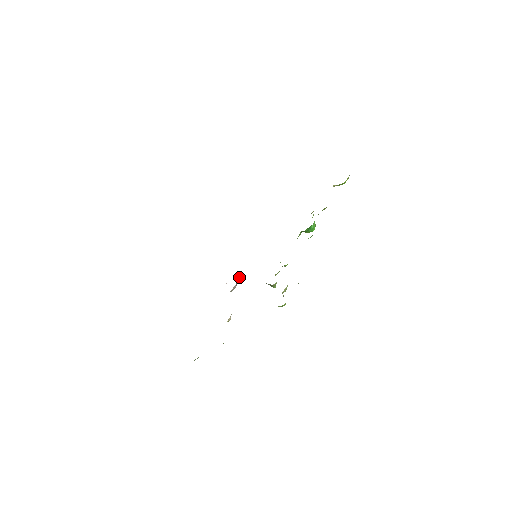
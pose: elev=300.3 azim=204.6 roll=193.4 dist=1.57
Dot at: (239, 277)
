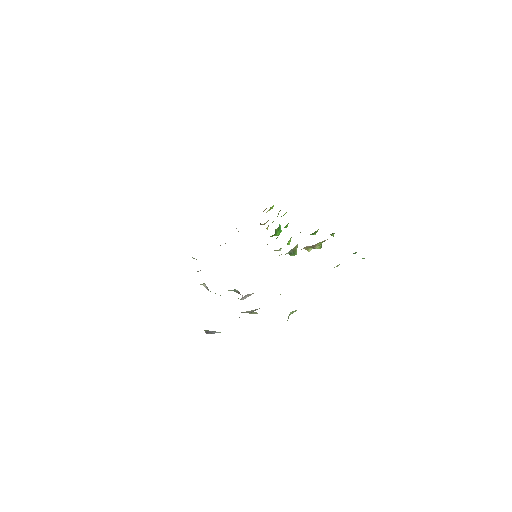
Dot at: occluded
